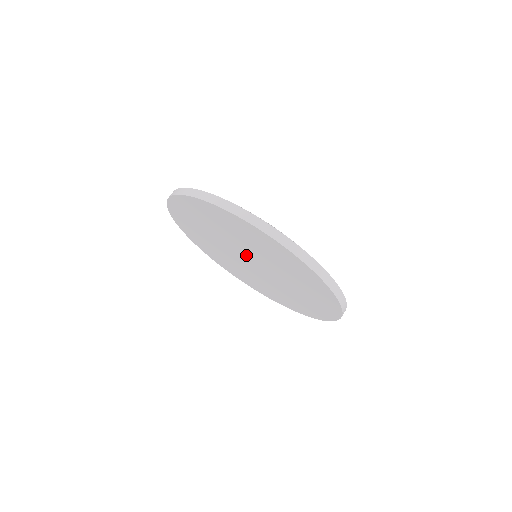
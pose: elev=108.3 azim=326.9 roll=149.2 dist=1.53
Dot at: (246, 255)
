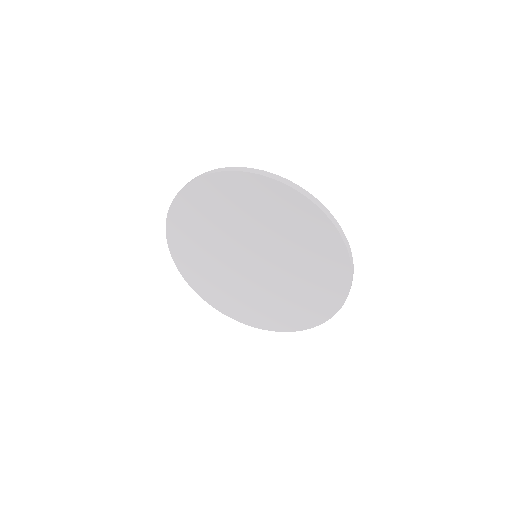
Dot at: (250, 248)
